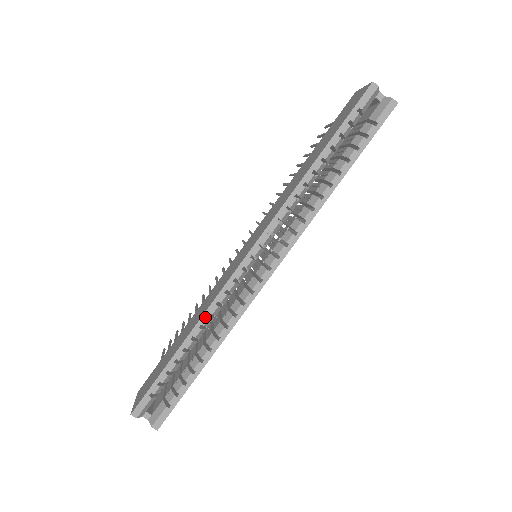
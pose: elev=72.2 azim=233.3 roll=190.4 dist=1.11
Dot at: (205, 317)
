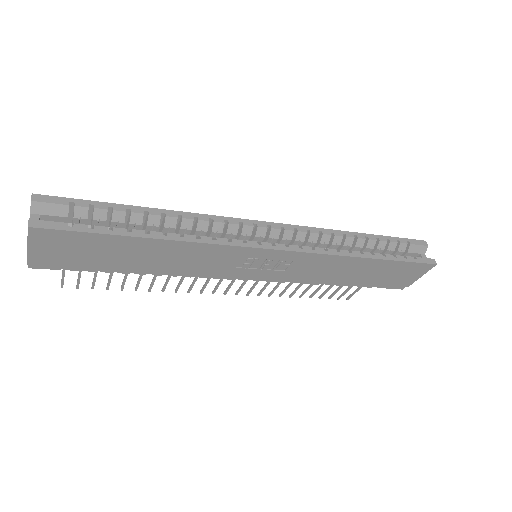
Dot at: (191, 215)
